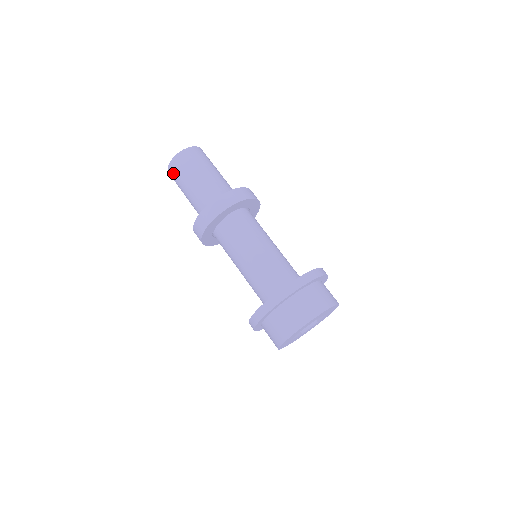
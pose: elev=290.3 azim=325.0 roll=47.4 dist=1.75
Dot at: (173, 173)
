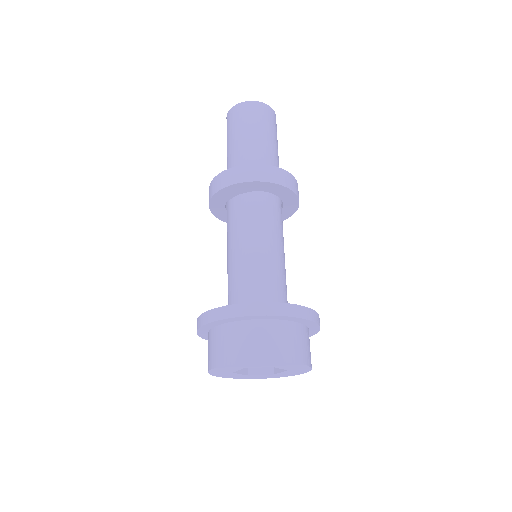
Dot at: (230, 119)
